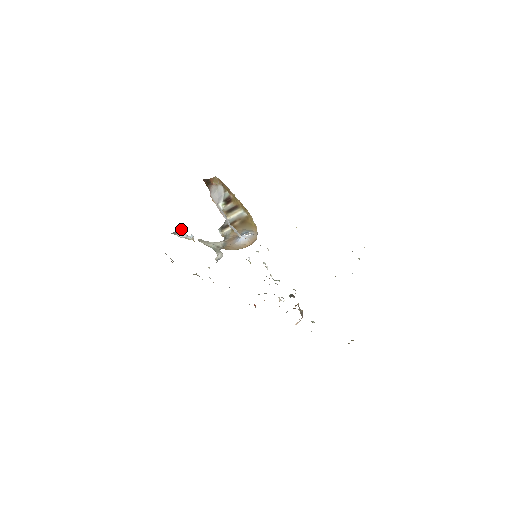
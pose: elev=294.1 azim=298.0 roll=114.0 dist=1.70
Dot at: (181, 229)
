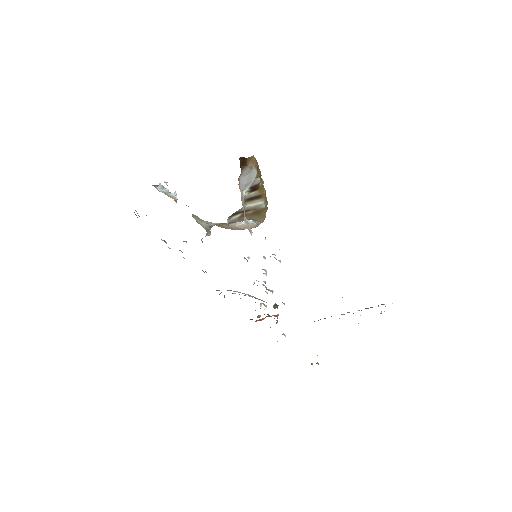
Dot at: (164, 182)
